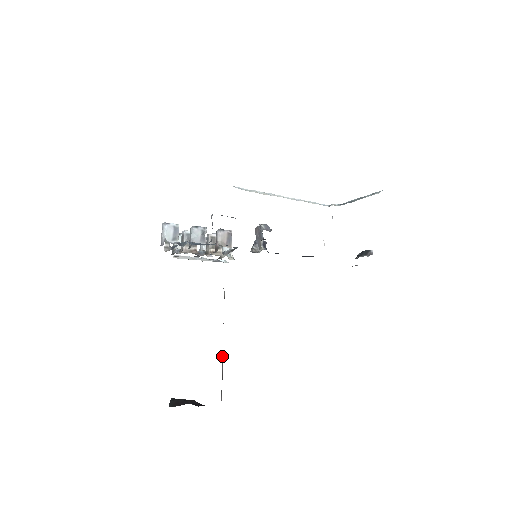
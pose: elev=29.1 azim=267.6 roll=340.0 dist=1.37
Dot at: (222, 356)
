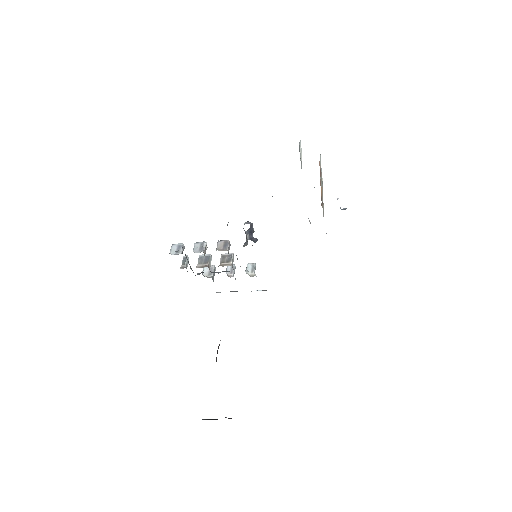
Dot at: occluded
